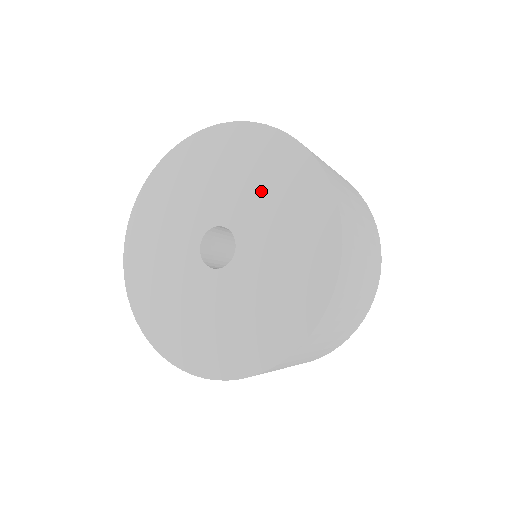
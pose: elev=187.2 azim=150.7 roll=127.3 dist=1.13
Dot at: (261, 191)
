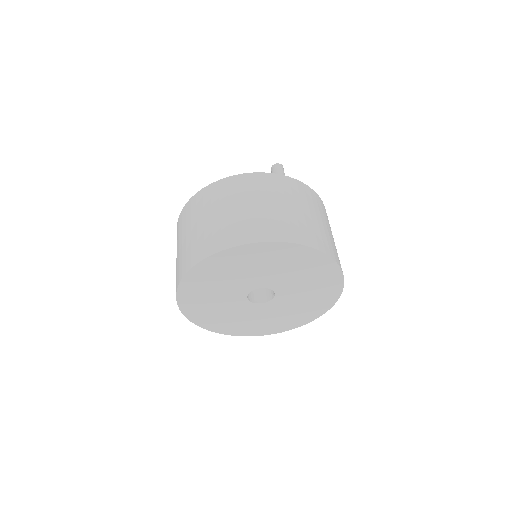
Dot at: (306, 286)
